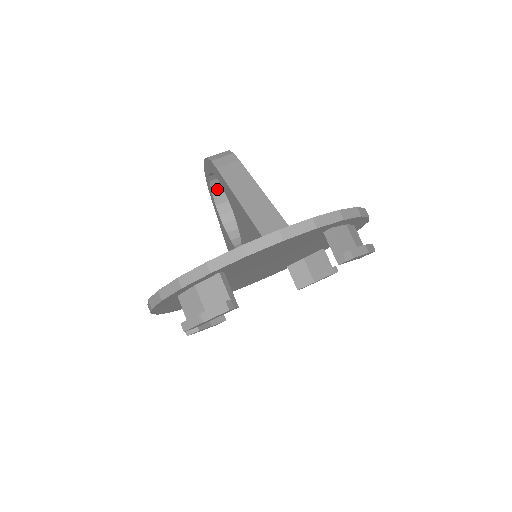
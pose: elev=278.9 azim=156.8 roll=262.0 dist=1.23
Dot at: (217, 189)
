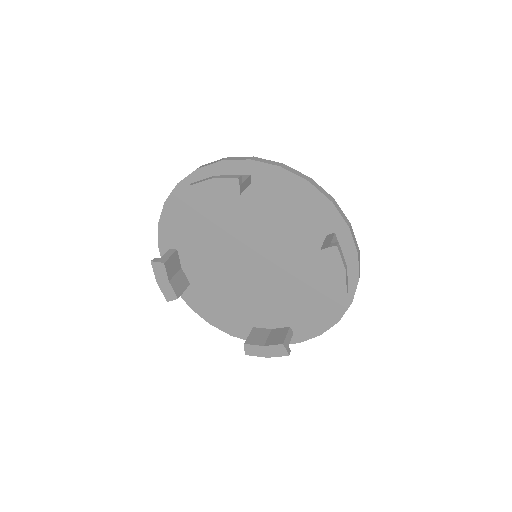
Dot at: occluded
